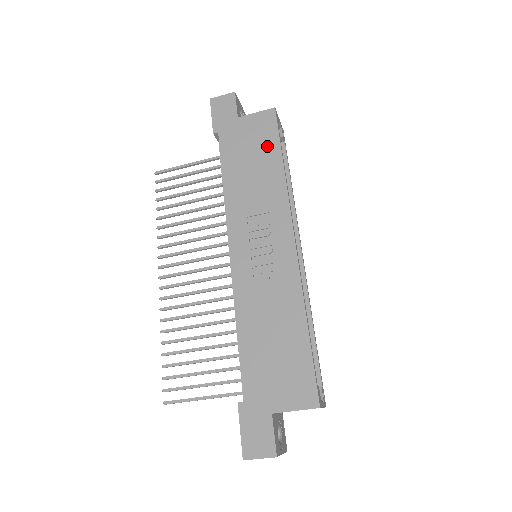
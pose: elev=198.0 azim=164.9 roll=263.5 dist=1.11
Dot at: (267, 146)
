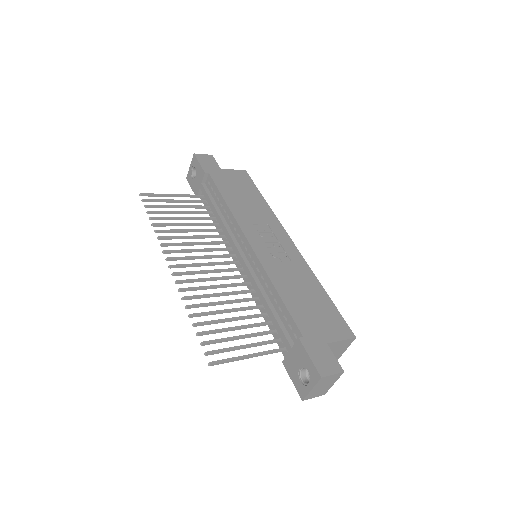
Dot at: (249, 188)
